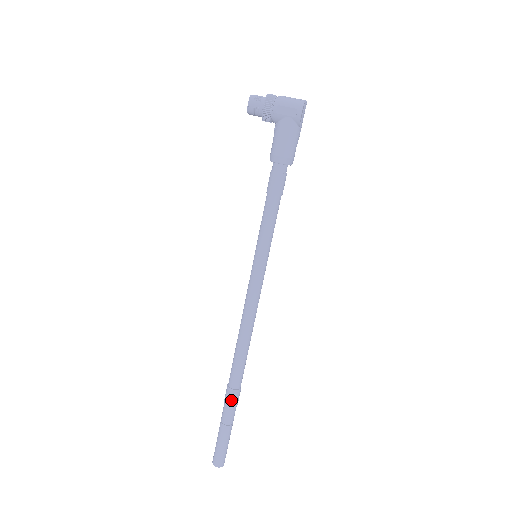
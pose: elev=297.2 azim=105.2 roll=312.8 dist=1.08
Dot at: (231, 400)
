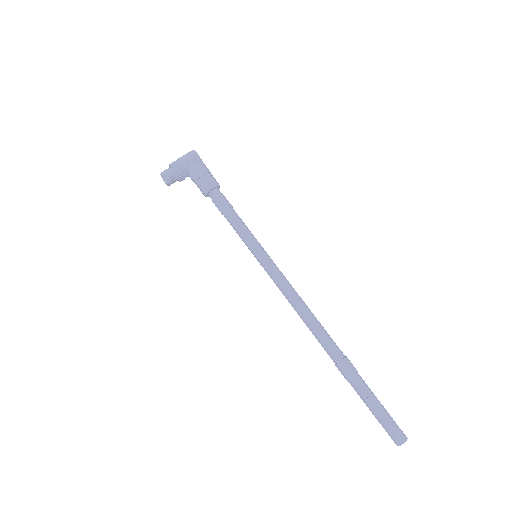
Dot at: (350, 370)
